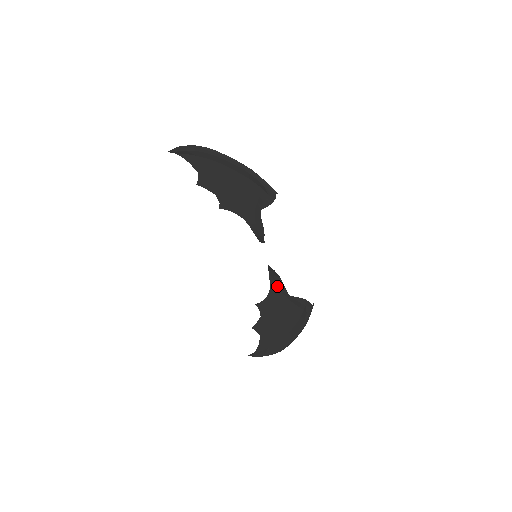
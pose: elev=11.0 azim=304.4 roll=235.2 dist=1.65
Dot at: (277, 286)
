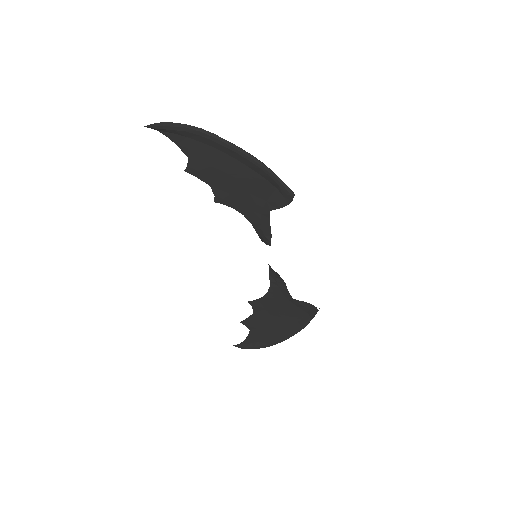
Dot at: (278, 288)
